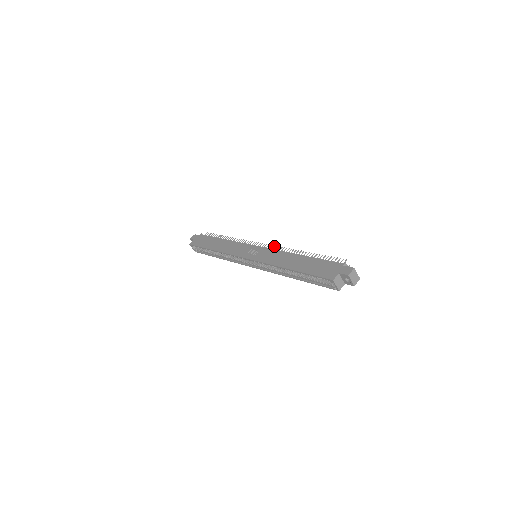
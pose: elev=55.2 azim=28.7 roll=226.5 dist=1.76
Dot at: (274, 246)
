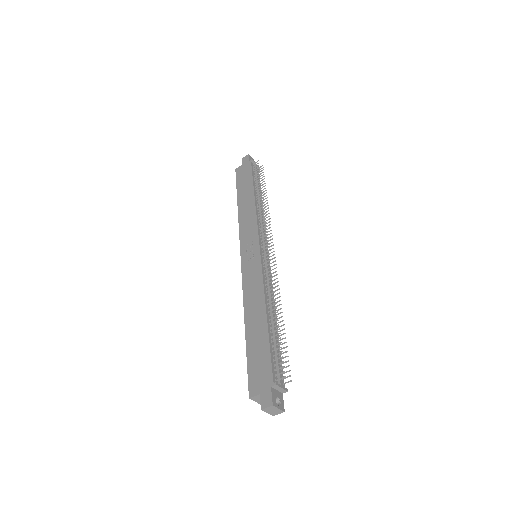
Dot at: (269, 263)
